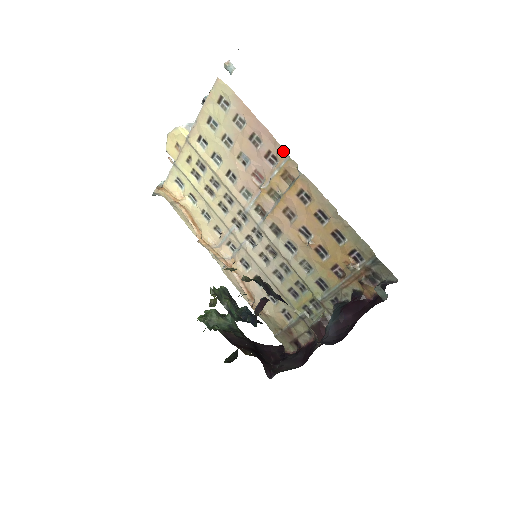
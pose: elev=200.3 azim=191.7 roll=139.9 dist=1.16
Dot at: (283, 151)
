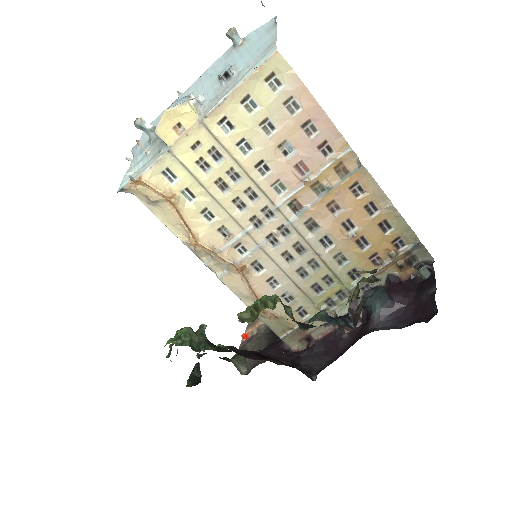
Dot at: (344, 142)
